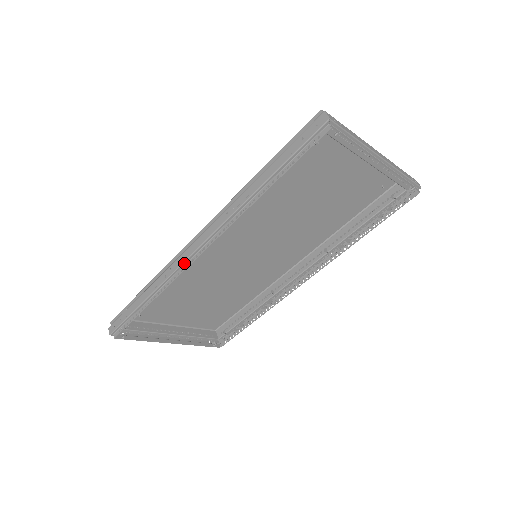
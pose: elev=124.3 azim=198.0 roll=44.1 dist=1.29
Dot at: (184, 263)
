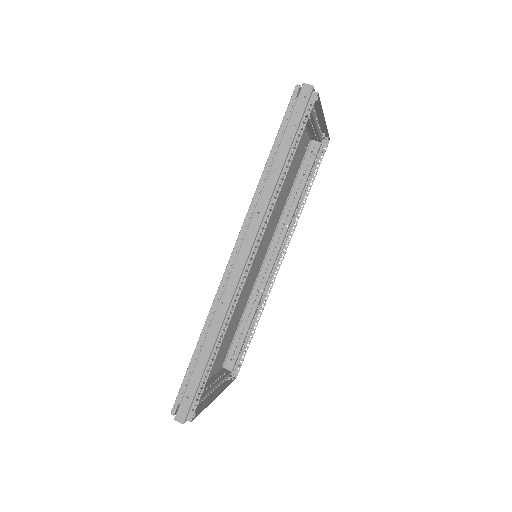
Dot at: (237, 286)
